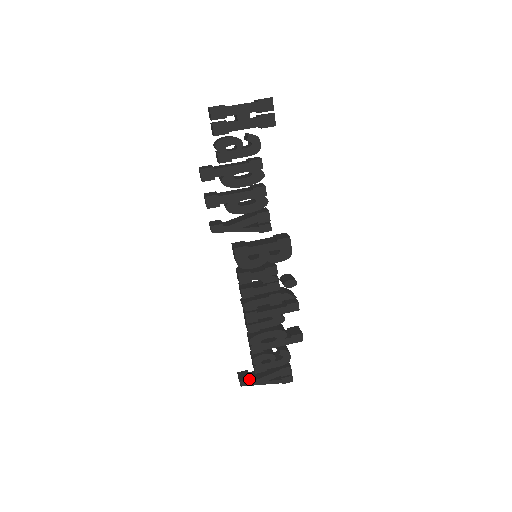
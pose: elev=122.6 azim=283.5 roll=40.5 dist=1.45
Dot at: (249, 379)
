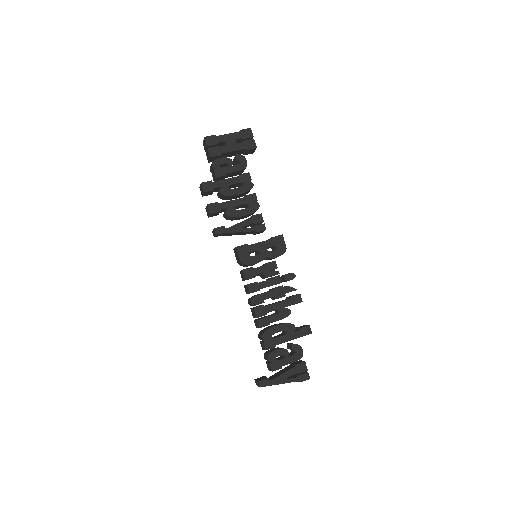
Dot at: (267, 378)
